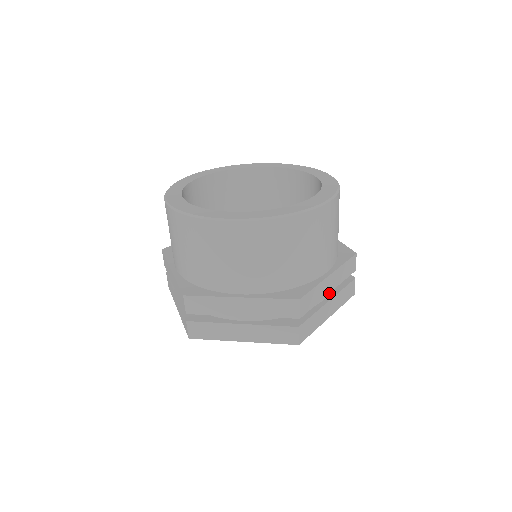
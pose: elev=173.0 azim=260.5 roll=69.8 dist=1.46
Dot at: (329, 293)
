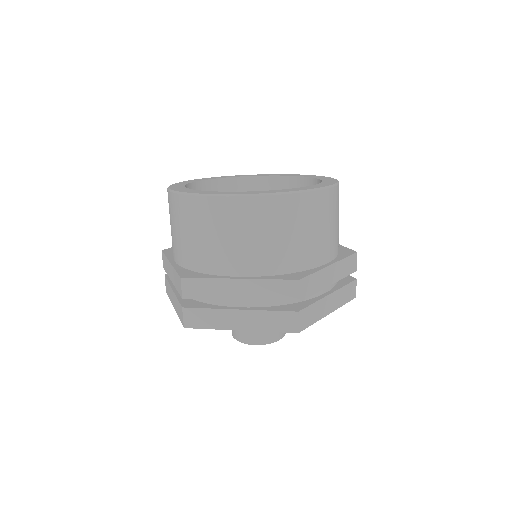
Dot at: (330, 288)
